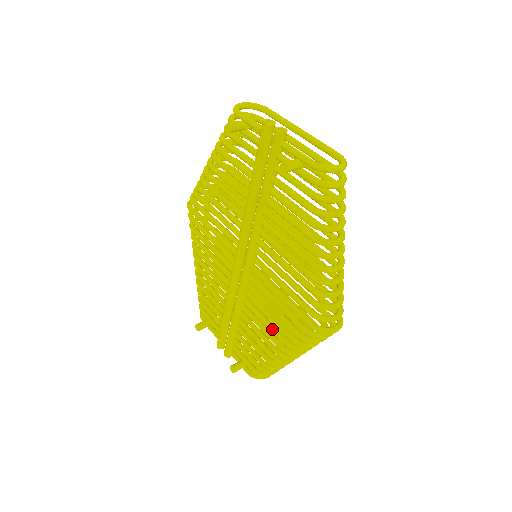
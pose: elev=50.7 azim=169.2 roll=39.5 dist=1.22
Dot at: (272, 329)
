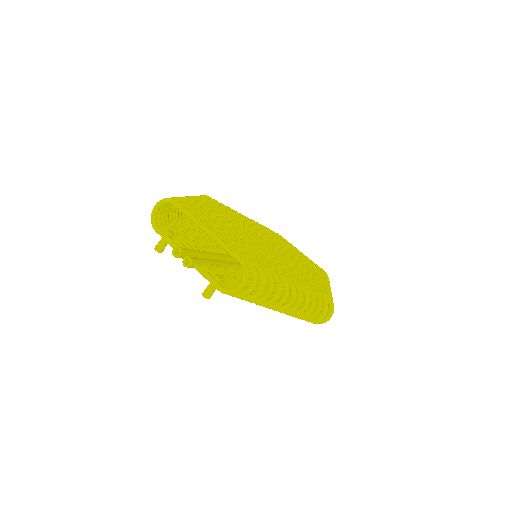
Dot at: occluded
